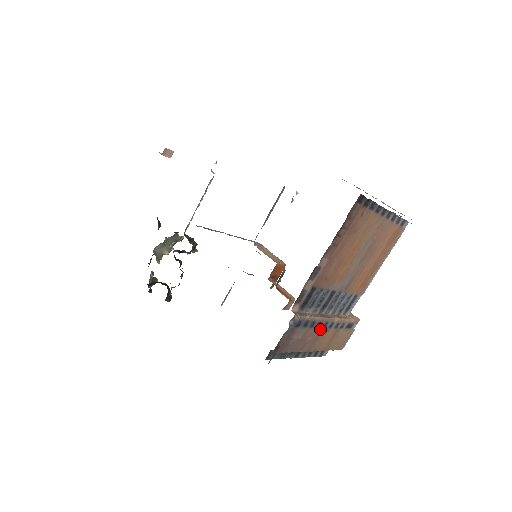
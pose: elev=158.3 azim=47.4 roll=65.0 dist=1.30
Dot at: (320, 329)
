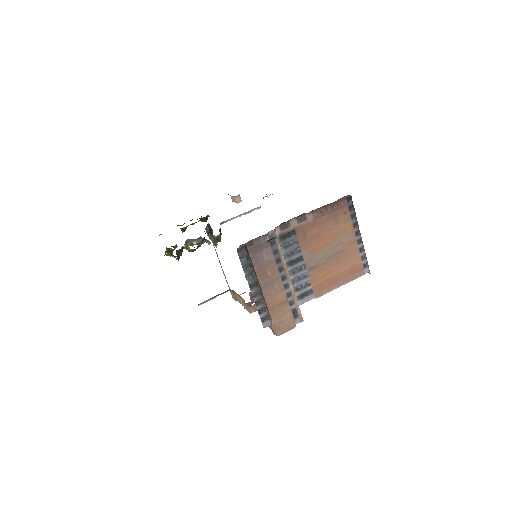
Dot at: (279, 276)
